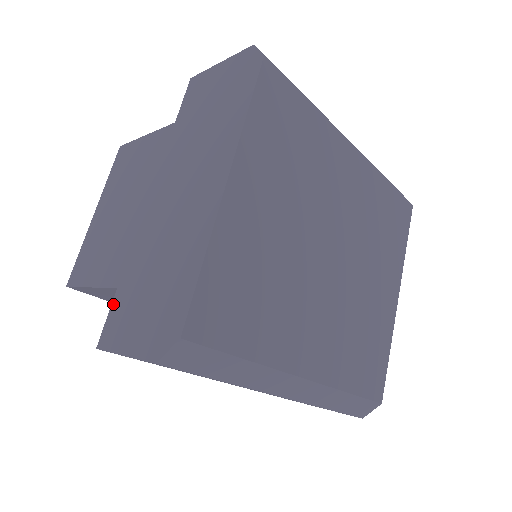
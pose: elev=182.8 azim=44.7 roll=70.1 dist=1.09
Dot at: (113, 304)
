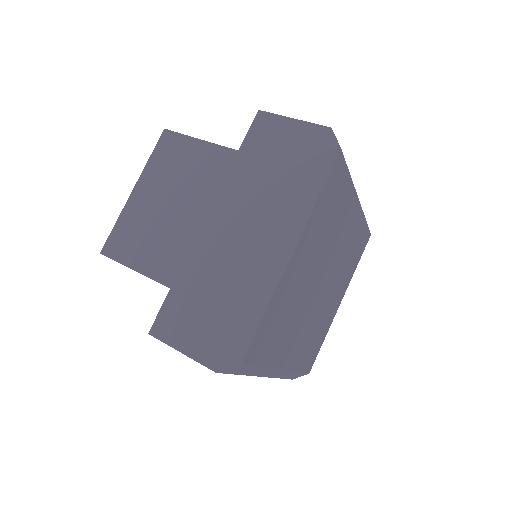
Dot at: (166, 302)
